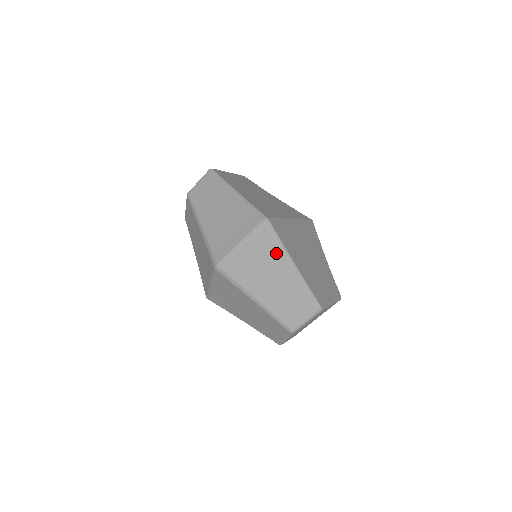
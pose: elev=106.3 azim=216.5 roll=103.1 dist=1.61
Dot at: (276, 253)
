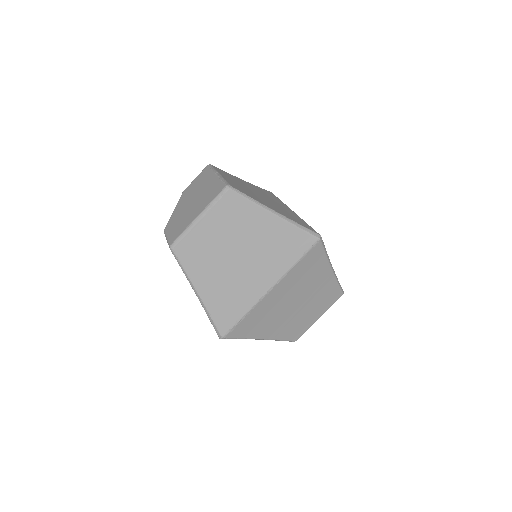
Dot at: occluded
